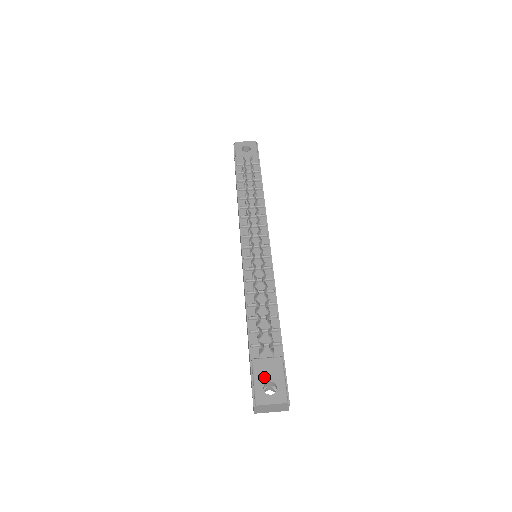
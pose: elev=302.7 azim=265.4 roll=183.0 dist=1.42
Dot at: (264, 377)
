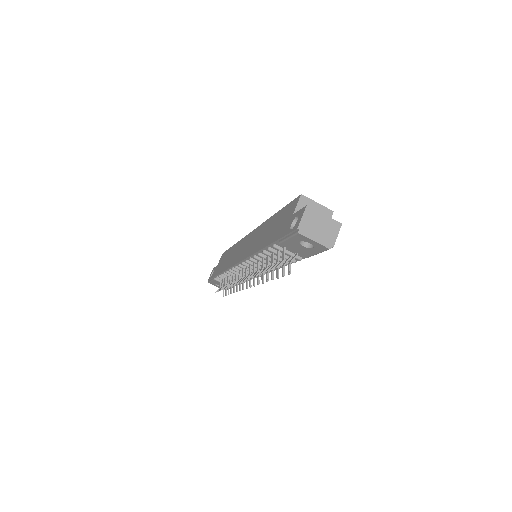
Dot at: (217, 284)
